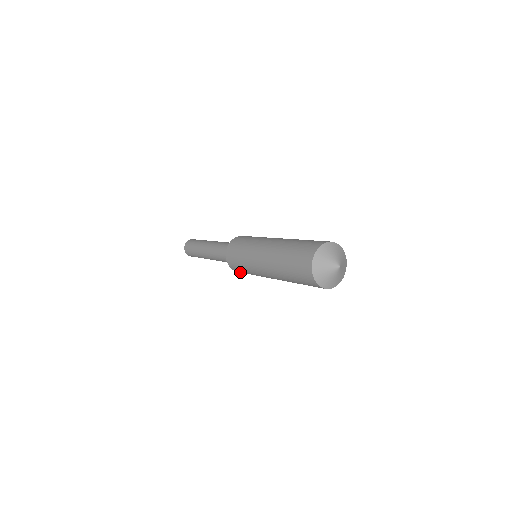
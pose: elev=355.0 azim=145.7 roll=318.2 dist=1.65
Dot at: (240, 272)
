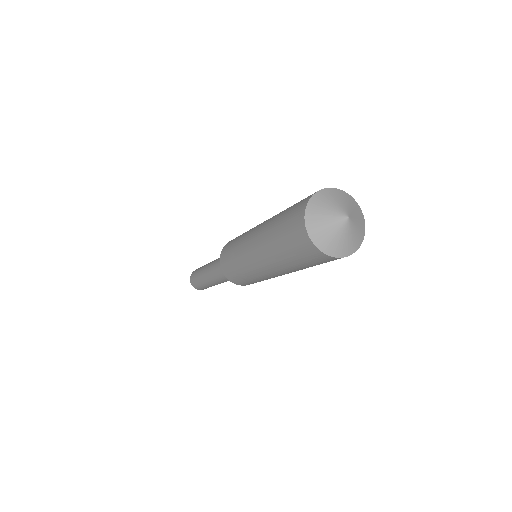
Dot at: (233, 280)
